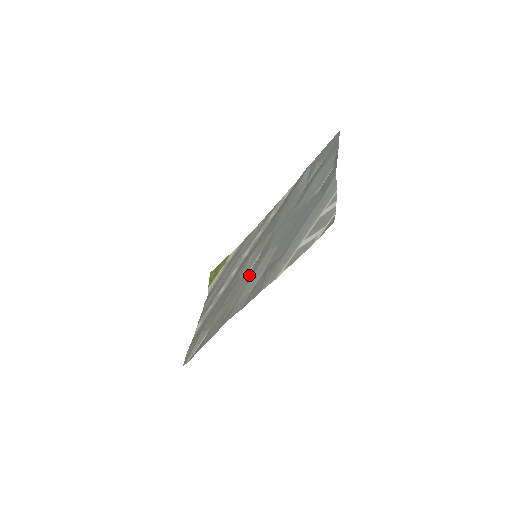
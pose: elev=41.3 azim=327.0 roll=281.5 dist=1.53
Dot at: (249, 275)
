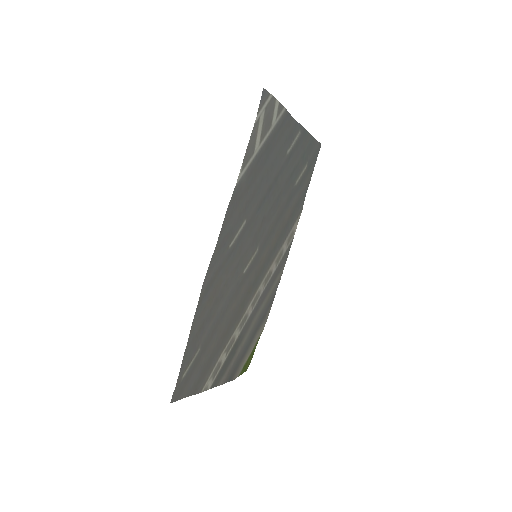
Dot at: (240, 256)
